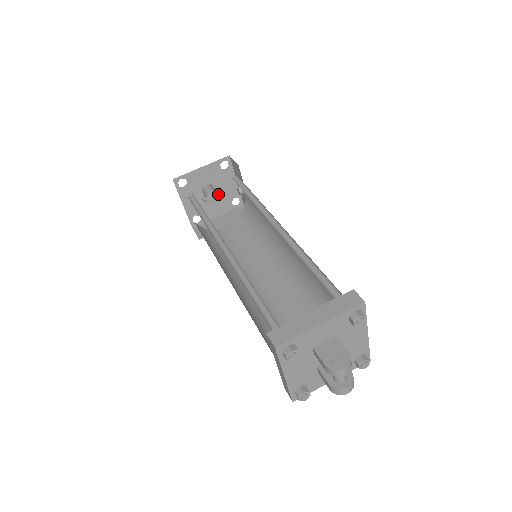
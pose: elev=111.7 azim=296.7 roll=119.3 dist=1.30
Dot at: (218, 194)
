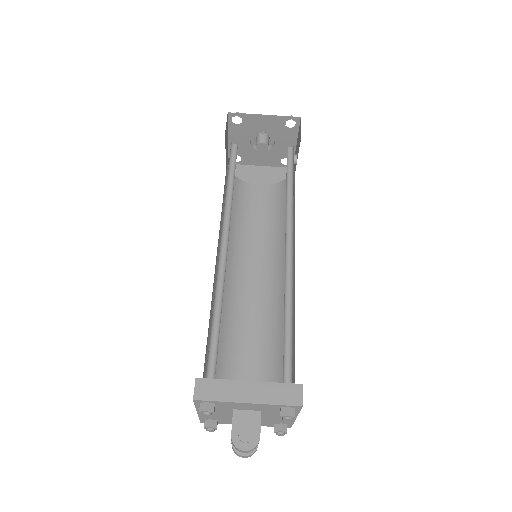
Dot at: (271, 146)
